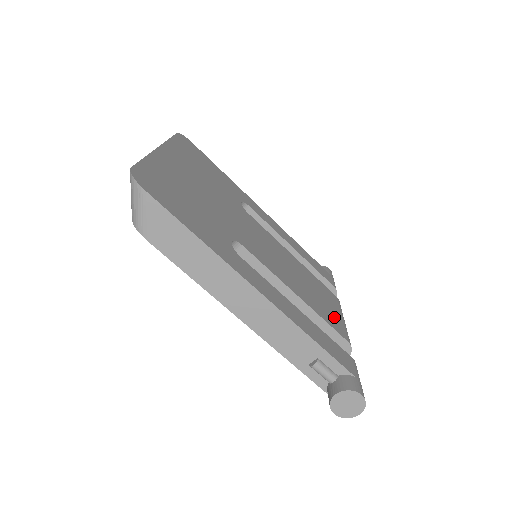
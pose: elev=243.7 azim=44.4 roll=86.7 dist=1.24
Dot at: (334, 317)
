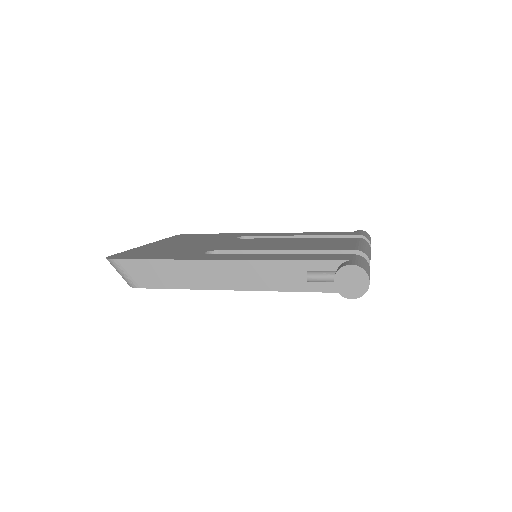
Dot at: (341, 246)
